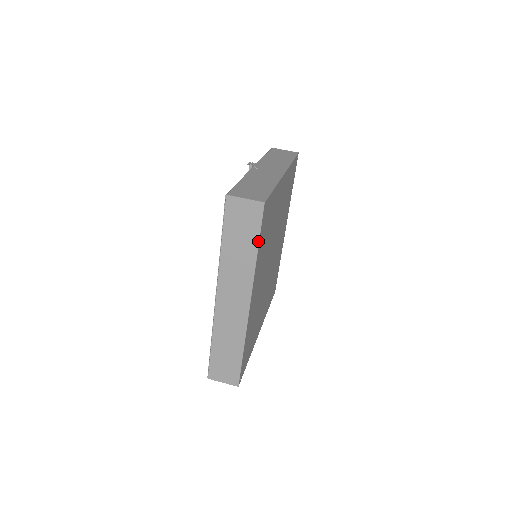
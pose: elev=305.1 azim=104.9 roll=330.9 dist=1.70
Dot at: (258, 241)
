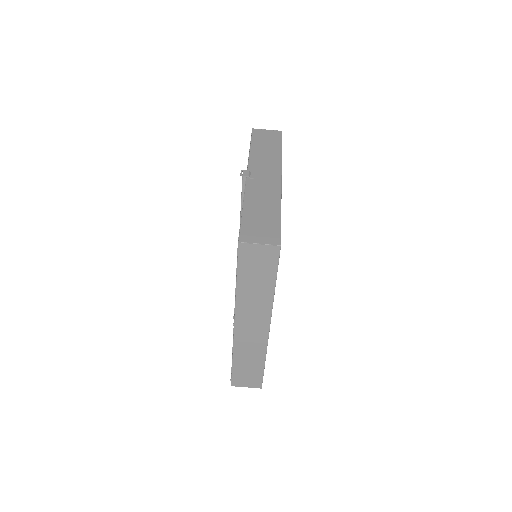
Dot at: (275, 279)
